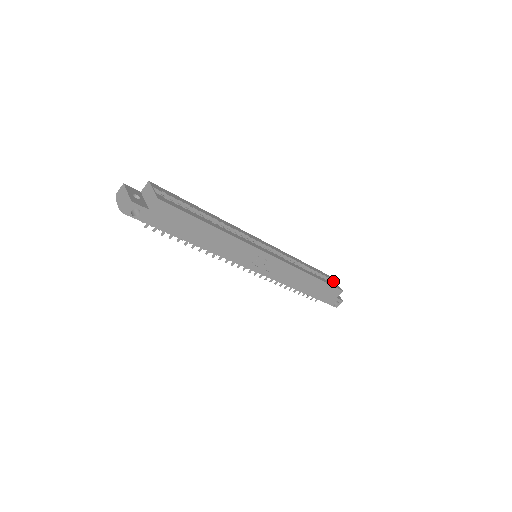
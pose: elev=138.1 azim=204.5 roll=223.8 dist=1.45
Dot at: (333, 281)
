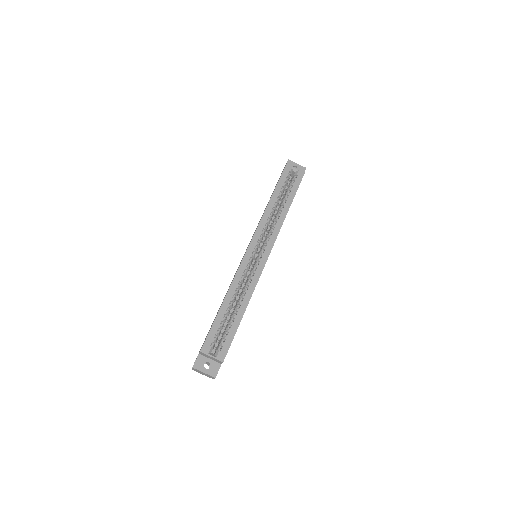
Dot at: (292, 168)
